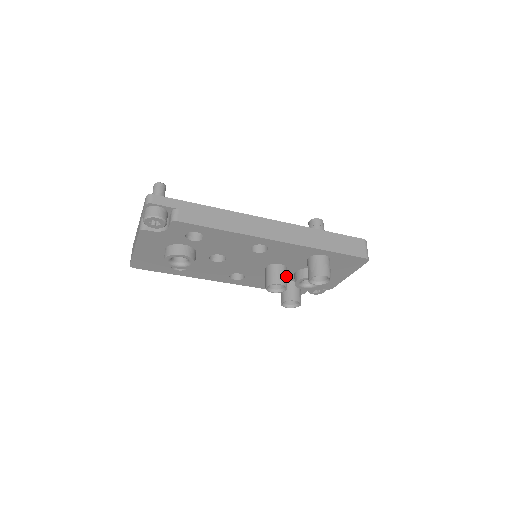
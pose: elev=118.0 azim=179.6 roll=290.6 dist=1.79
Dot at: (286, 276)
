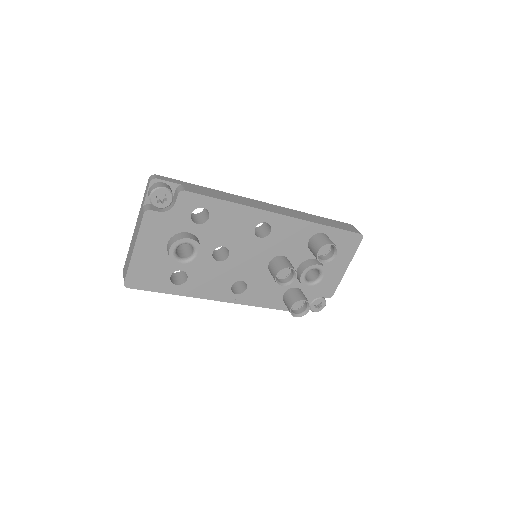
Dot at: occluded
